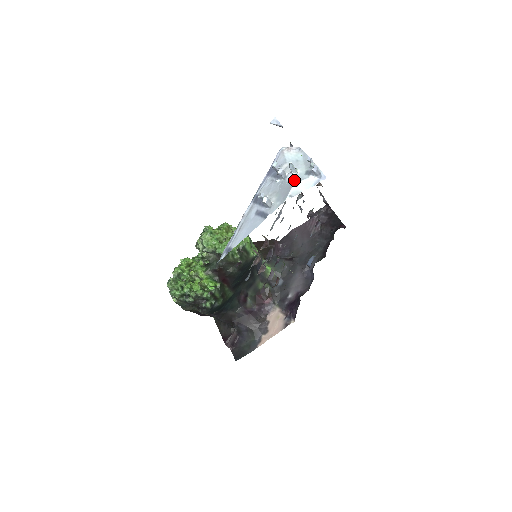
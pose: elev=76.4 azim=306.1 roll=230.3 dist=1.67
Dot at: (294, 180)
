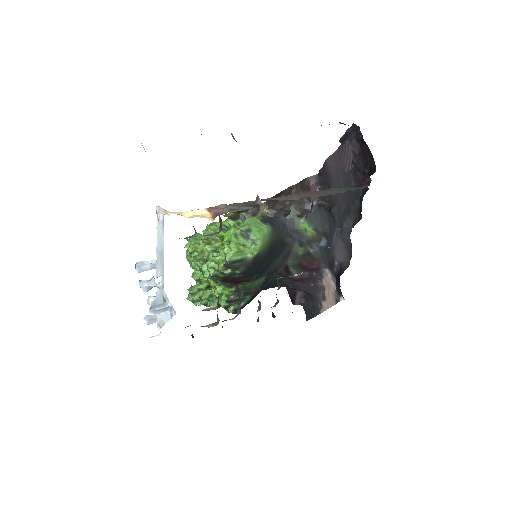
Dot at: (156, 301)
